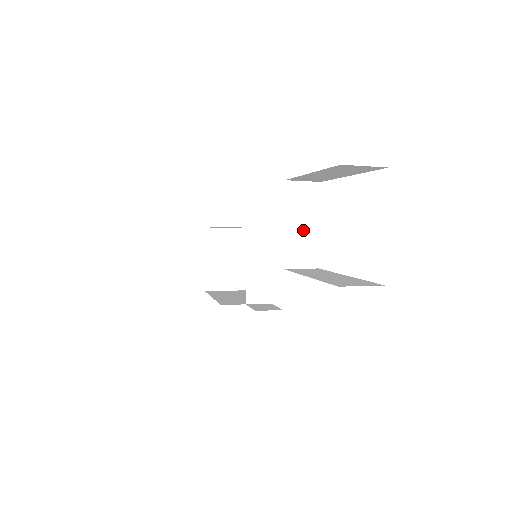
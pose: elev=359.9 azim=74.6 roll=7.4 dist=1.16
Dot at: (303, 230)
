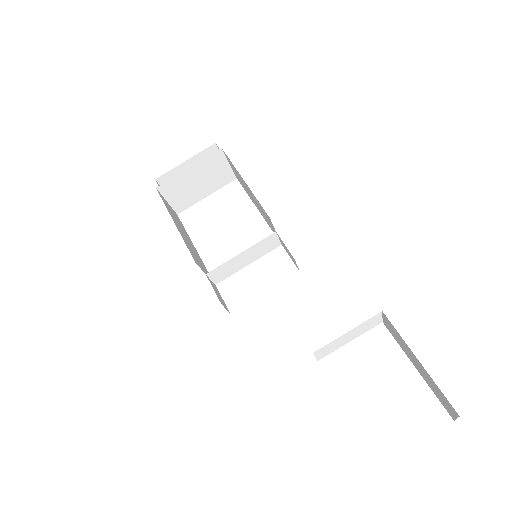
Dot at: (345, 339)
